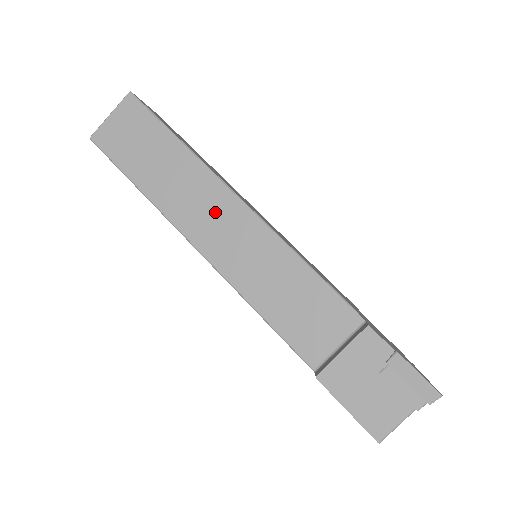
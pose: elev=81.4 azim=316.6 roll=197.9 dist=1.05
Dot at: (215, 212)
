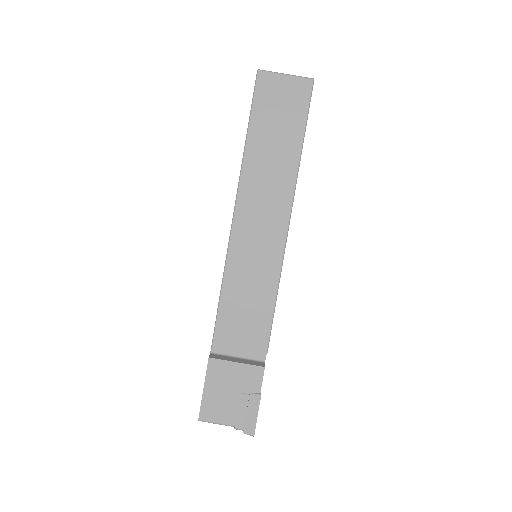
Dot at: (268, 212)
